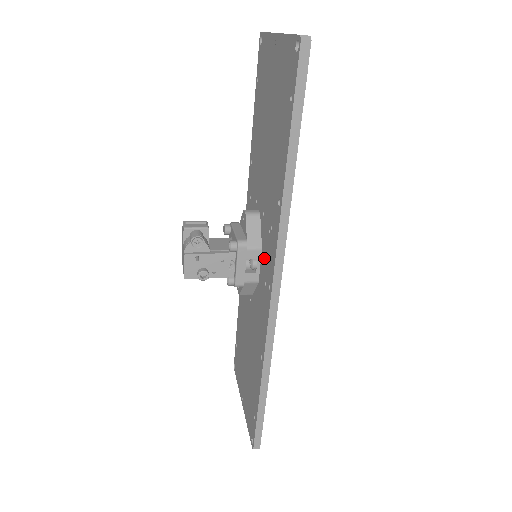
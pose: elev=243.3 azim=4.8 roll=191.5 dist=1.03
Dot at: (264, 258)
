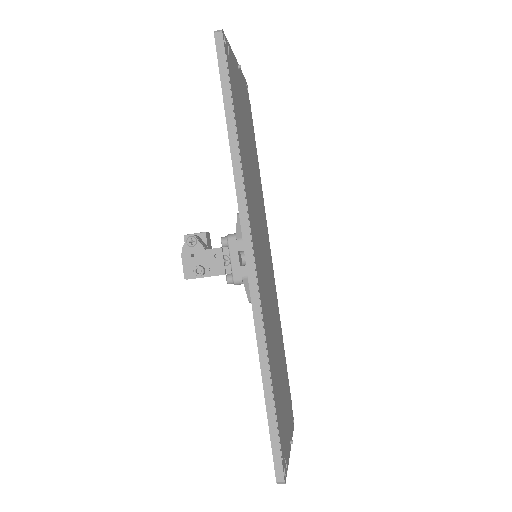
Dot at: occluded
